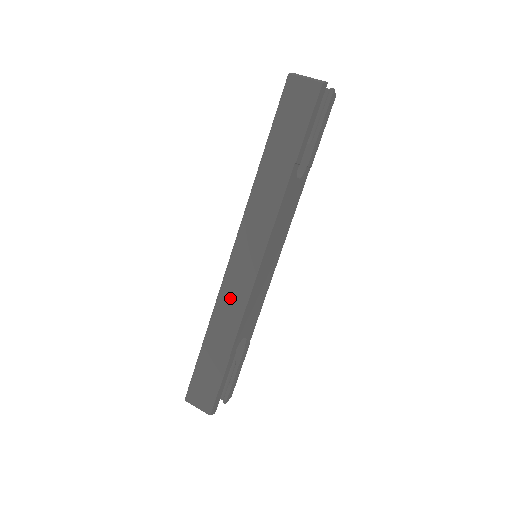
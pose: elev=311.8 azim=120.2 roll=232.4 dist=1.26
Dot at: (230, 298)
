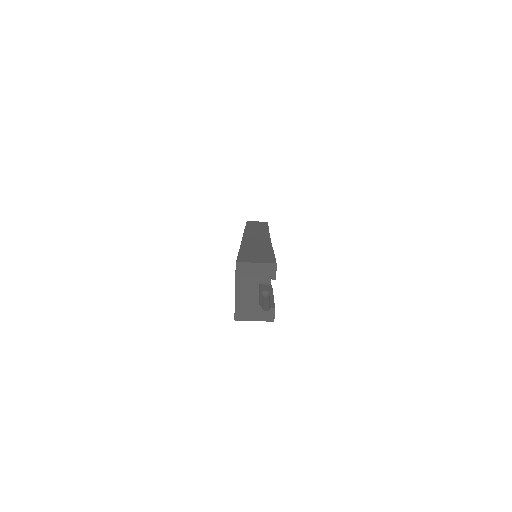
Dot at: occluded
